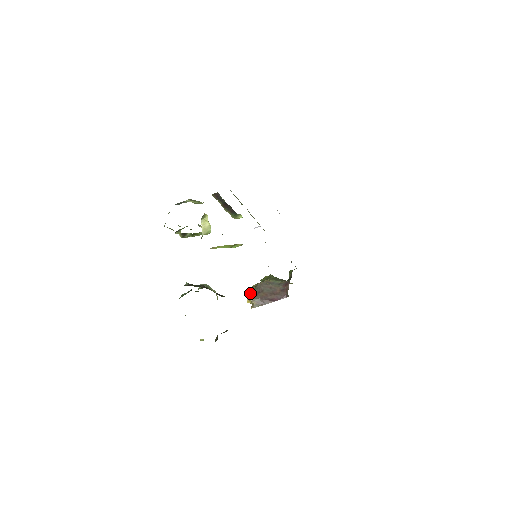
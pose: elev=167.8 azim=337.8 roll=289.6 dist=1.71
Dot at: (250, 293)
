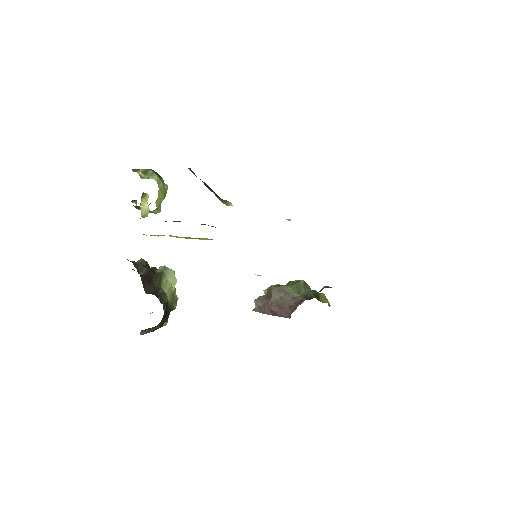
Dot at: (265, 292)
